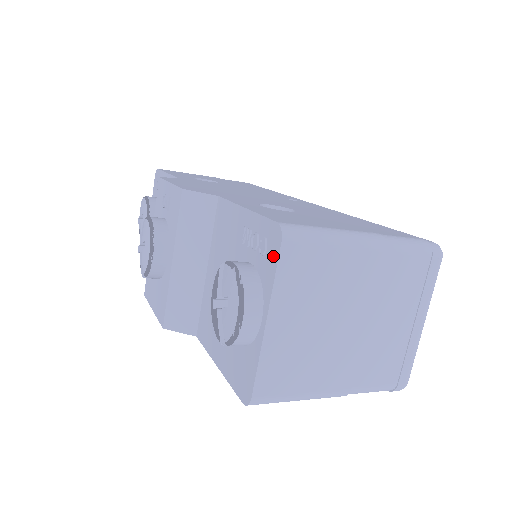
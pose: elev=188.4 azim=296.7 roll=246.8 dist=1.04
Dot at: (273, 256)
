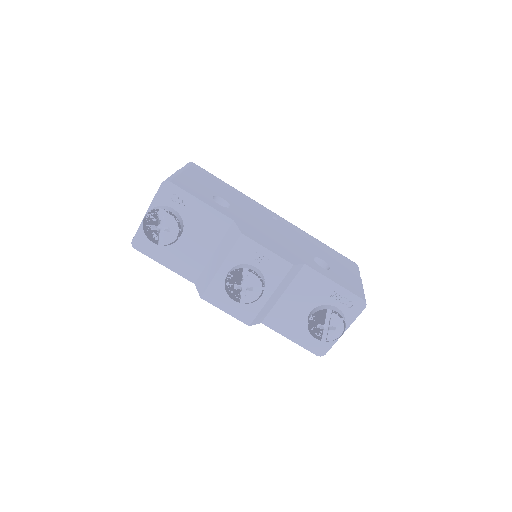
Dot at: (358, 311)
